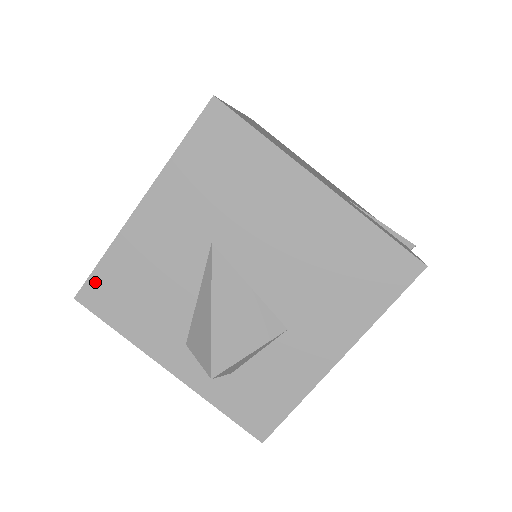
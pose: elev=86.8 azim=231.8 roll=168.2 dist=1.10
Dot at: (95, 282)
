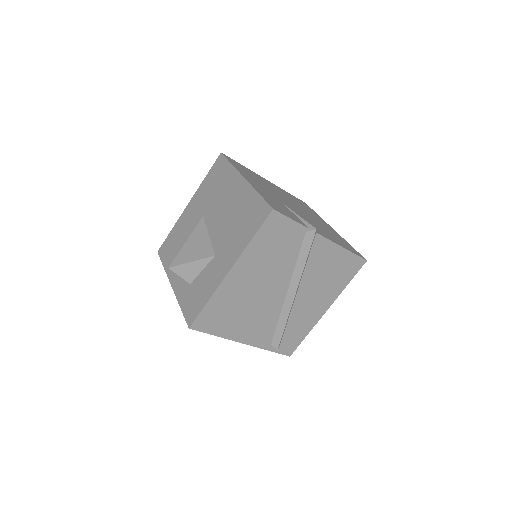
Dot at: (165, 243)
